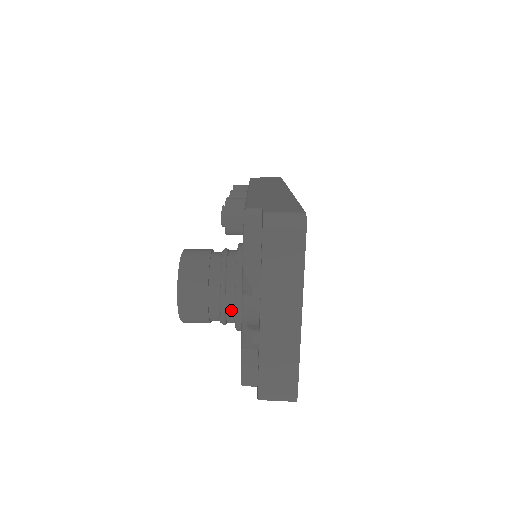
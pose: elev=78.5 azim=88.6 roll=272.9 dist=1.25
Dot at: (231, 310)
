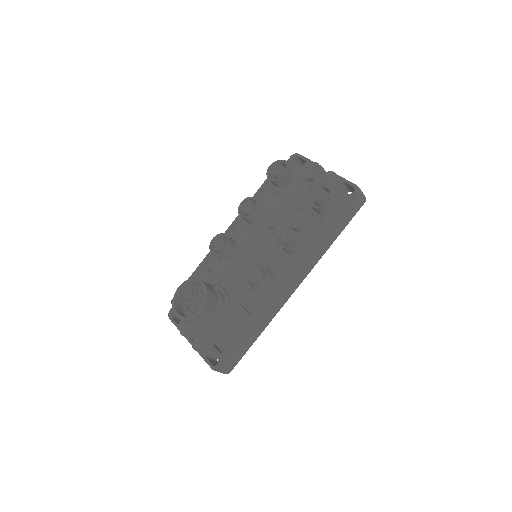
Dot at: occluded
